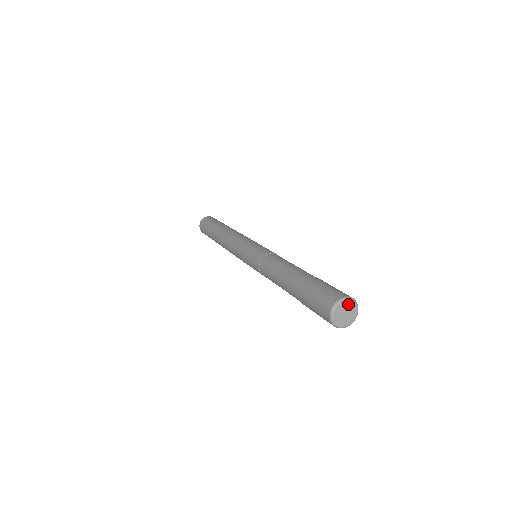
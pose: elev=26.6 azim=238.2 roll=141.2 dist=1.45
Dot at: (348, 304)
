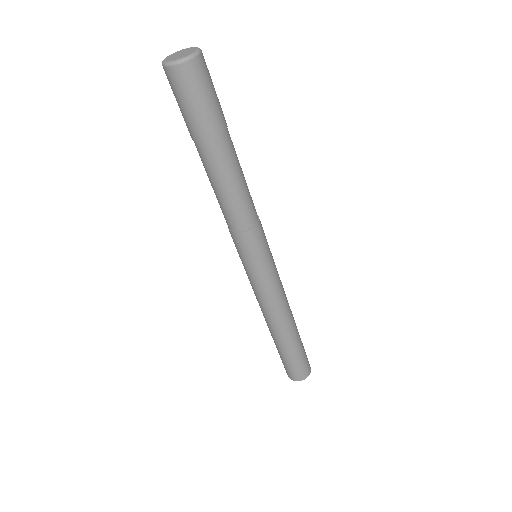
Dot at: (181, 52)
